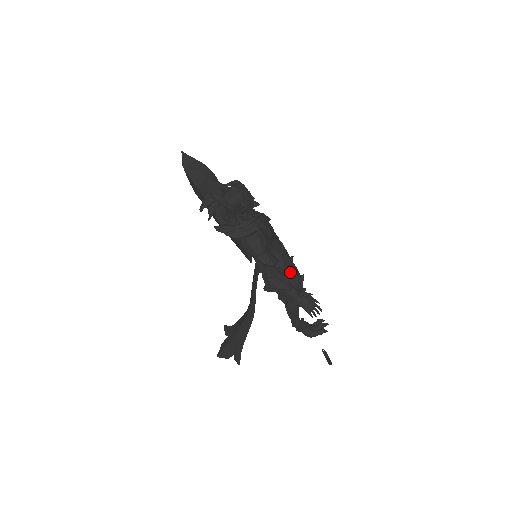
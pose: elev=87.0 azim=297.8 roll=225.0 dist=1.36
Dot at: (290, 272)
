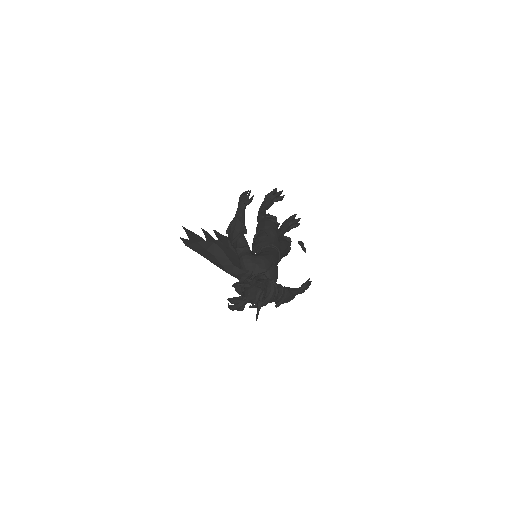
Dot at: (284, 256)
